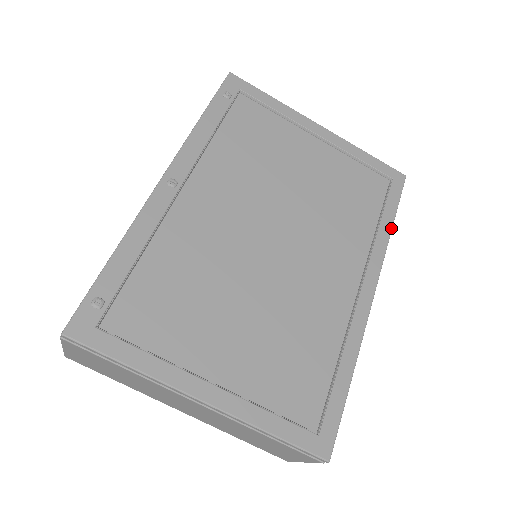
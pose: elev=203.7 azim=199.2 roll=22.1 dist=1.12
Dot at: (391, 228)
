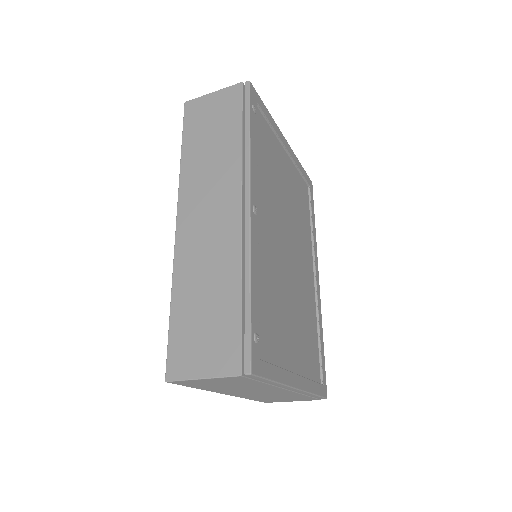
Dot at: (315, 228)
